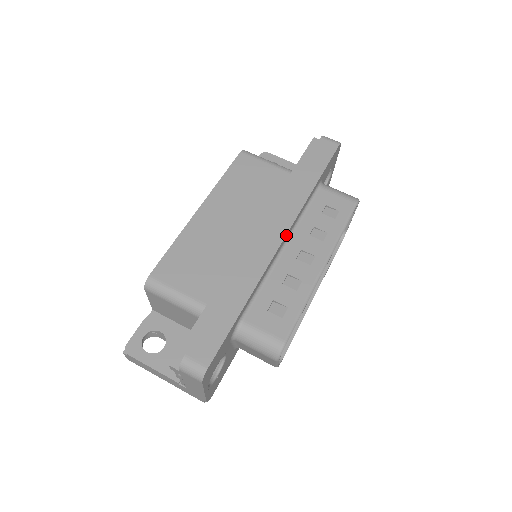
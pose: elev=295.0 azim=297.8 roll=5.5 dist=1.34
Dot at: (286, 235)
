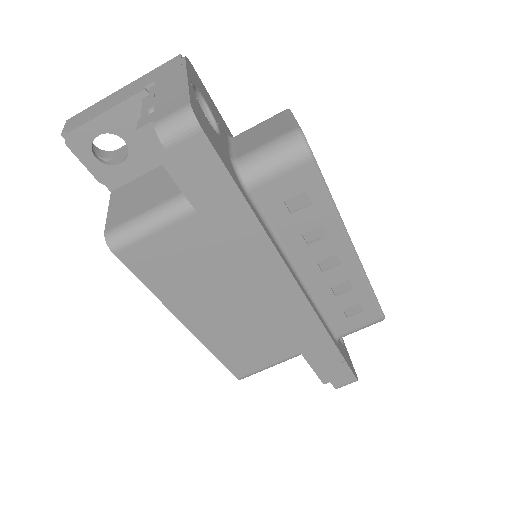
Dot at: (297, 283)
